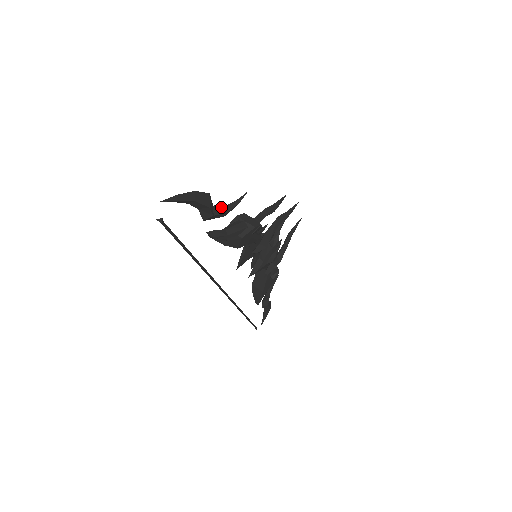
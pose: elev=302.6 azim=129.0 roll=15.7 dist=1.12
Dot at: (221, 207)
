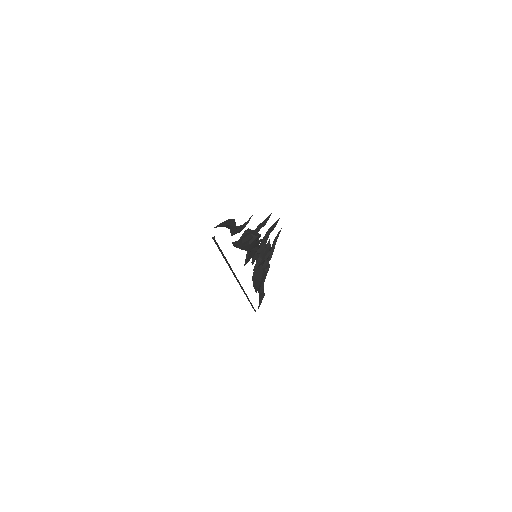
Dot at: (240, 226)
